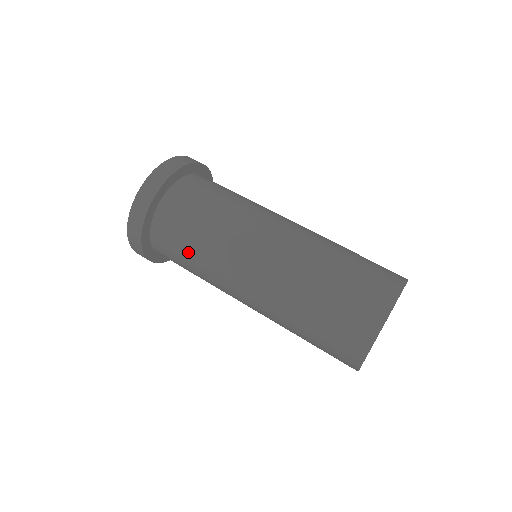
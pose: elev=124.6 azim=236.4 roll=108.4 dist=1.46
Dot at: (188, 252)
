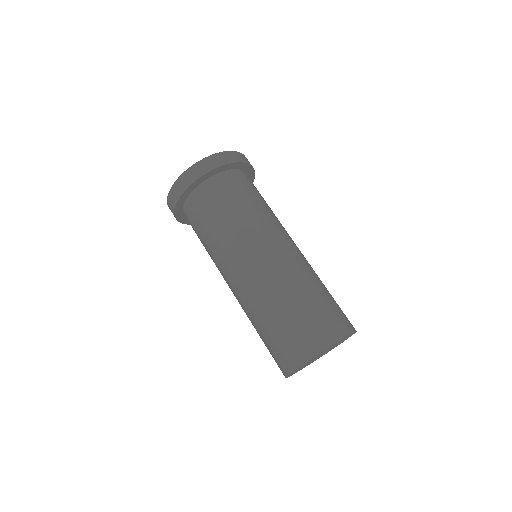
Dot at: occluded
